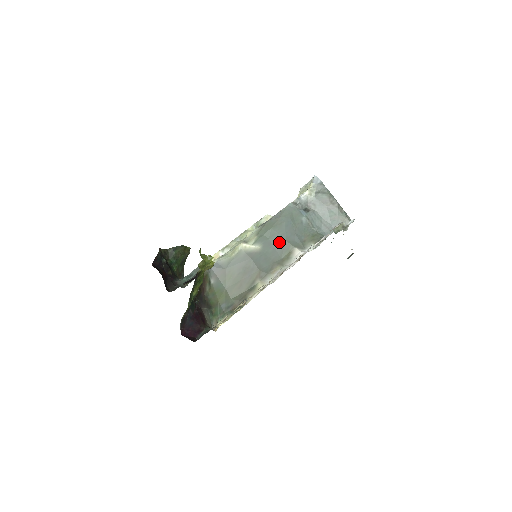
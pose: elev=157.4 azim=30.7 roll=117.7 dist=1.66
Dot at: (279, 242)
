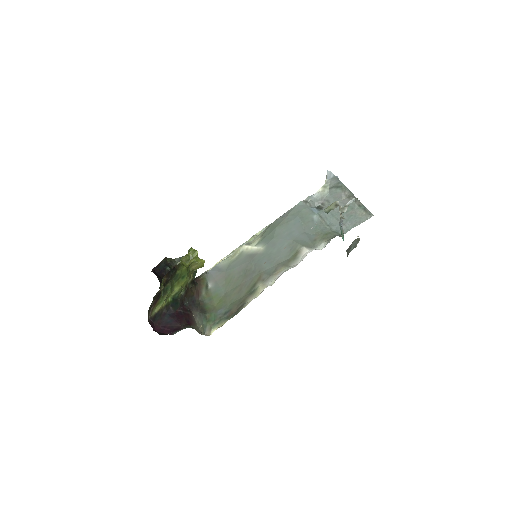
Dot at: (285, 242)
